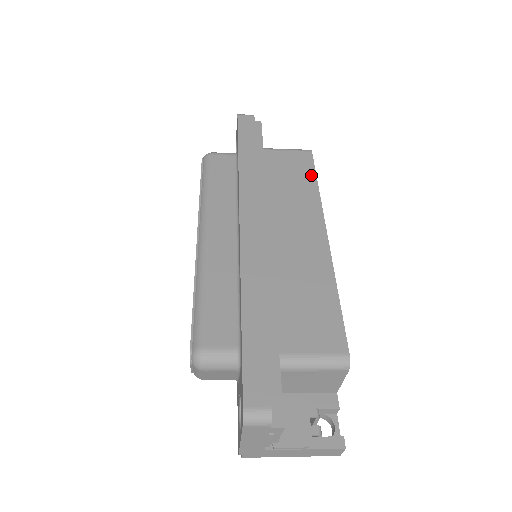
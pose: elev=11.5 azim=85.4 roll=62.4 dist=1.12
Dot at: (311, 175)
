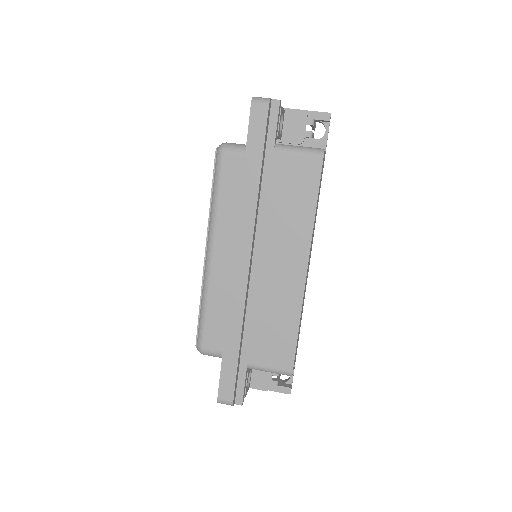
Dot at: (313, 194)
